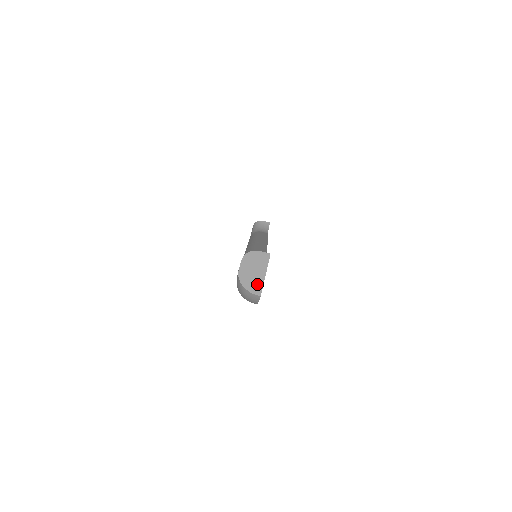
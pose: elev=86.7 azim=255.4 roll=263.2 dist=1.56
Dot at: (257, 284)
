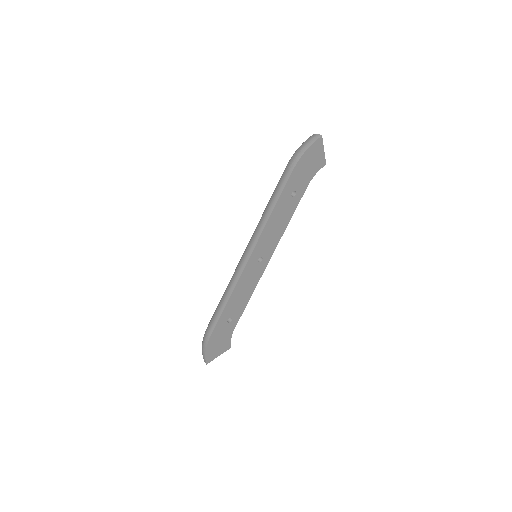
Dot at: occluded
